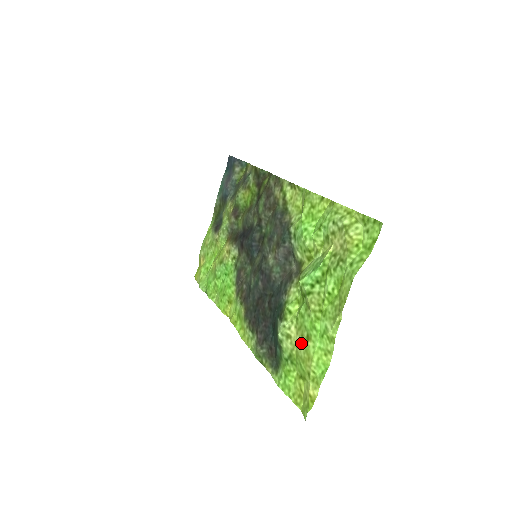
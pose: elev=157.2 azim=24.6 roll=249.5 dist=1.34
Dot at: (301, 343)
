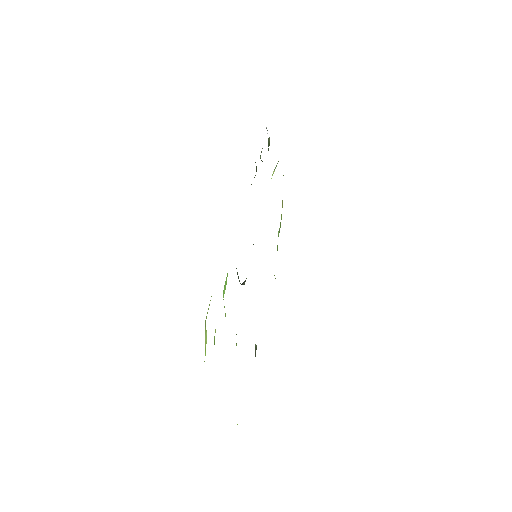
Dot at: occluded
